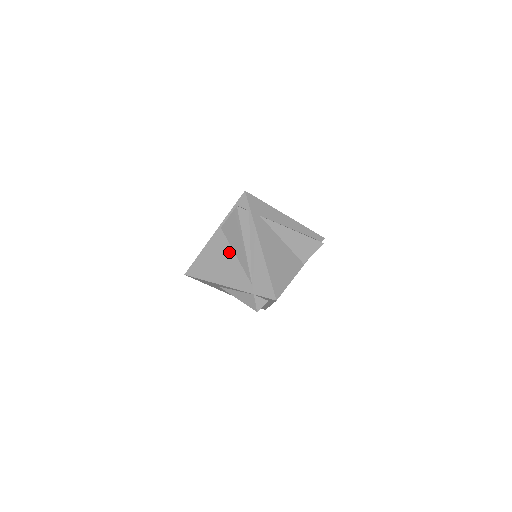
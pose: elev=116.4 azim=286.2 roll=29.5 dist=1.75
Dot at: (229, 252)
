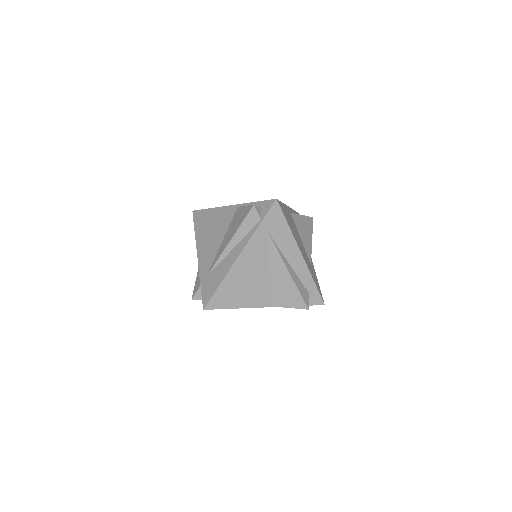
Dot at: (222, 233)
